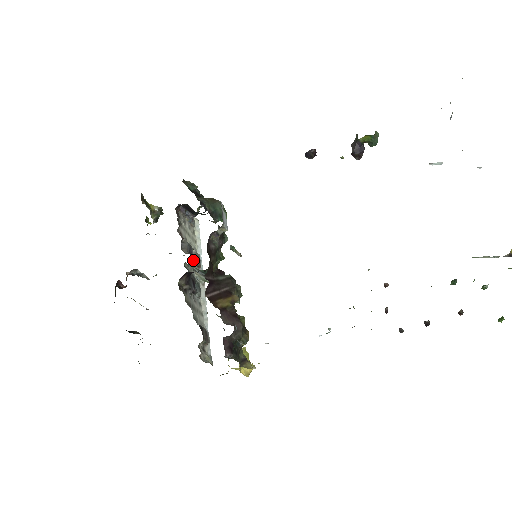
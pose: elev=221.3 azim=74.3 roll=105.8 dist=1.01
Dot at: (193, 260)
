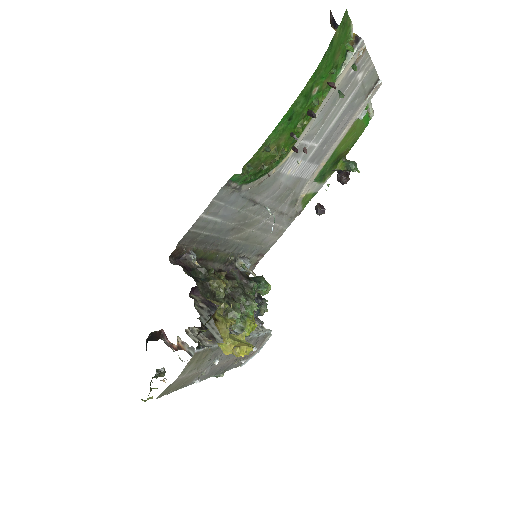
Dot at: occluded
